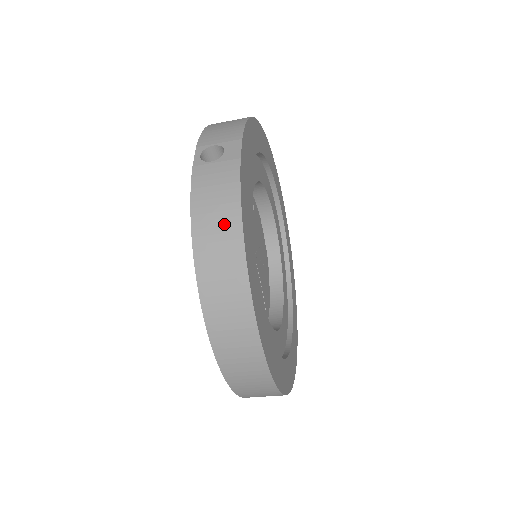
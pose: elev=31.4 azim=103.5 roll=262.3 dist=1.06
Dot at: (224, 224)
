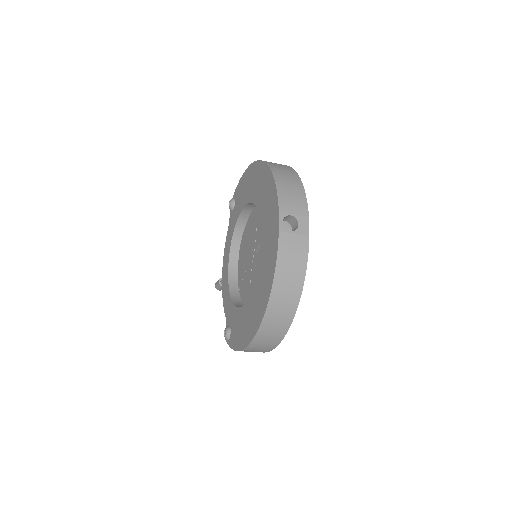
Dot at: (294, 280)
